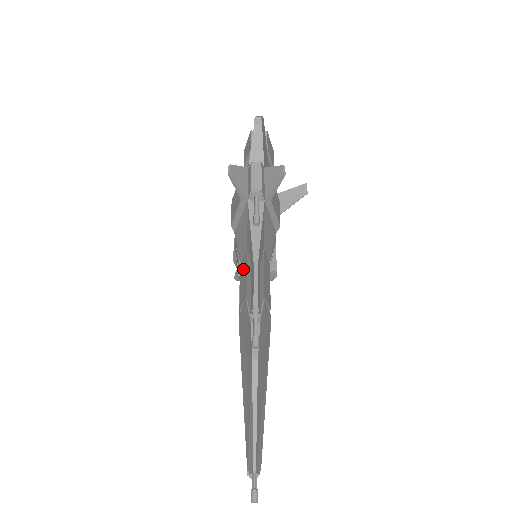
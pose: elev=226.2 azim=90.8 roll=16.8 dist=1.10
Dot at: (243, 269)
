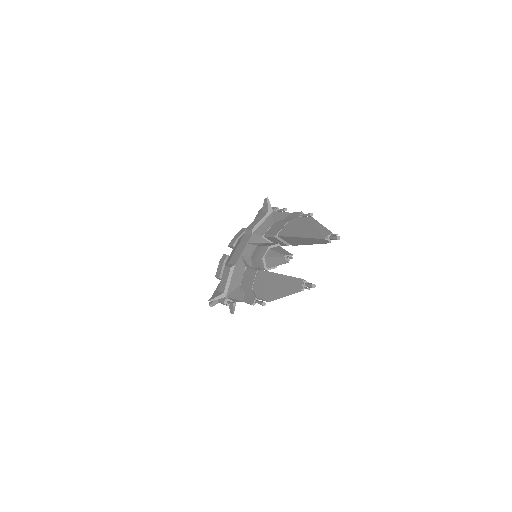
Dot at: (273, 229)
